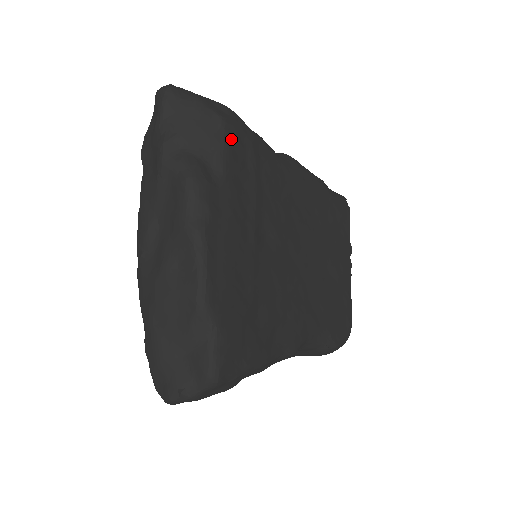
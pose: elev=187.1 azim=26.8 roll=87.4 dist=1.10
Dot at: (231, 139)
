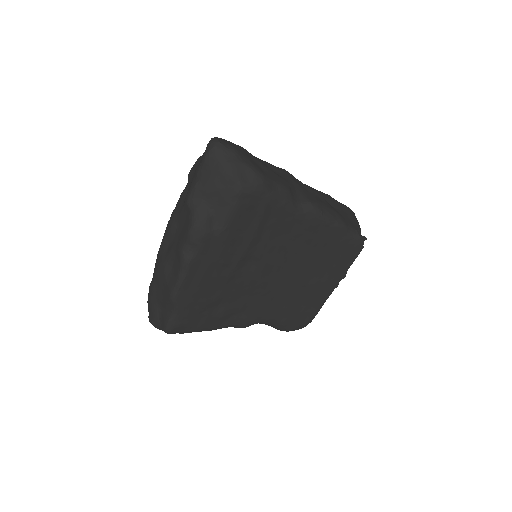
Dot at: (243, 203)
